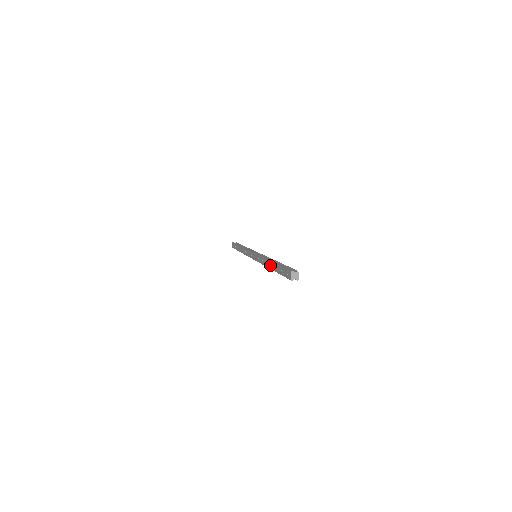
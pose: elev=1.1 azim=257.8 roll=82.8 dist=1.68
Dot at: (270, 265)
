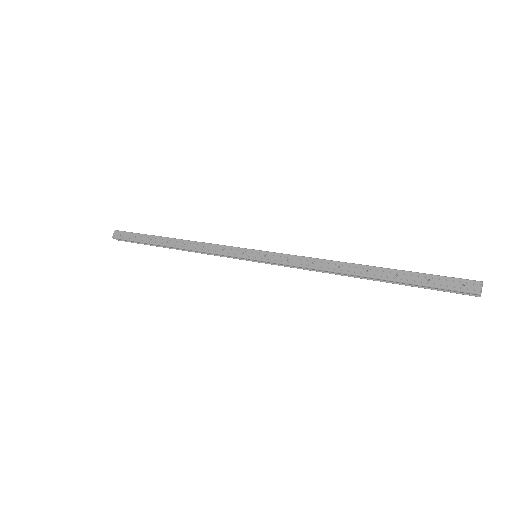
Dot at: (362, 270)
